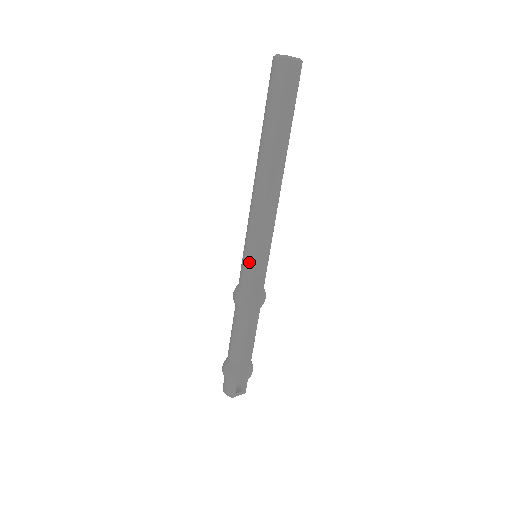
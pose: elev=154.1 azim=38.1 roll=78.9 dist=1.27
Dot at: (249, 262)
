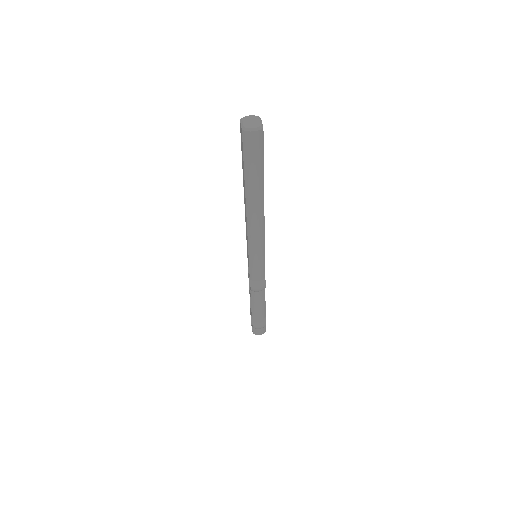
Dot at: (261, 265)
